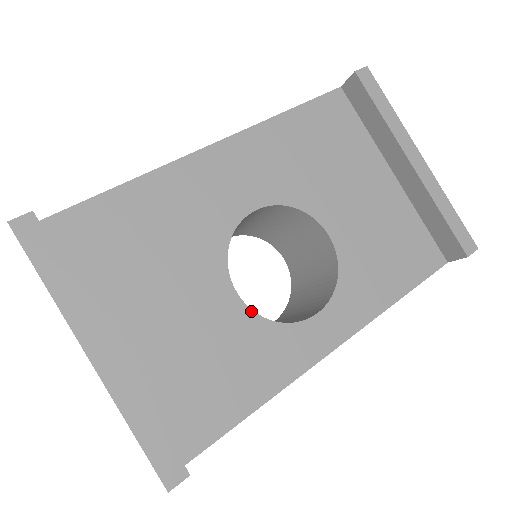
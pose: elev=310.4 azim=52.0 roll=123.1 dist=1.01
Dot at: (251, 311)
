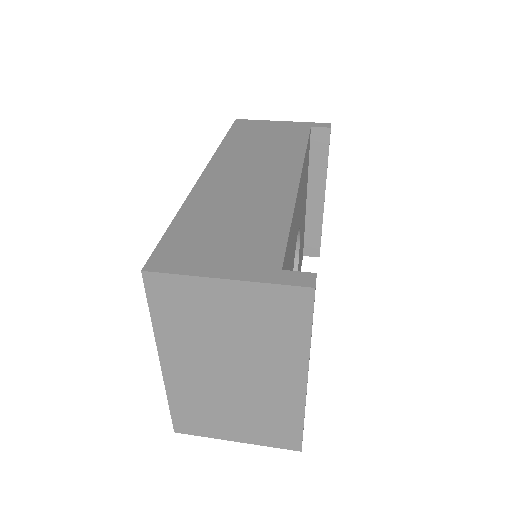
Dot at: occluded
